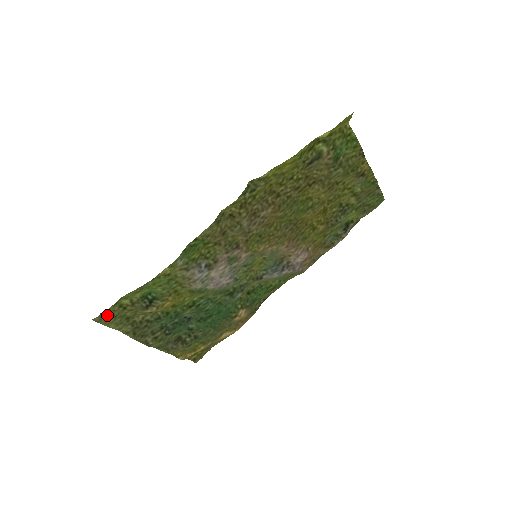
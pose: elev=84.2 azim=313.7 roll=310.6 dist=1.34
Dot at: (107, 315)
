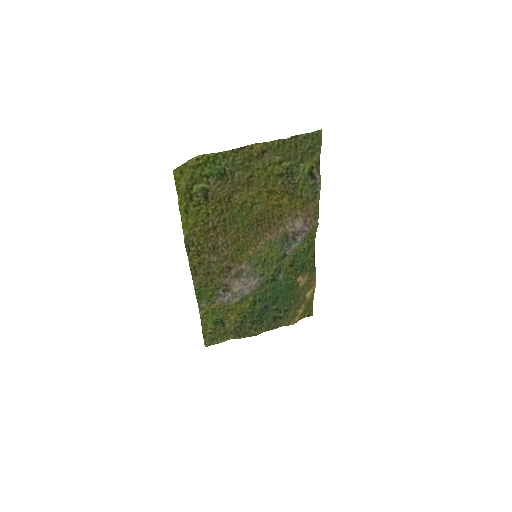
Dot at: (209, 341)
